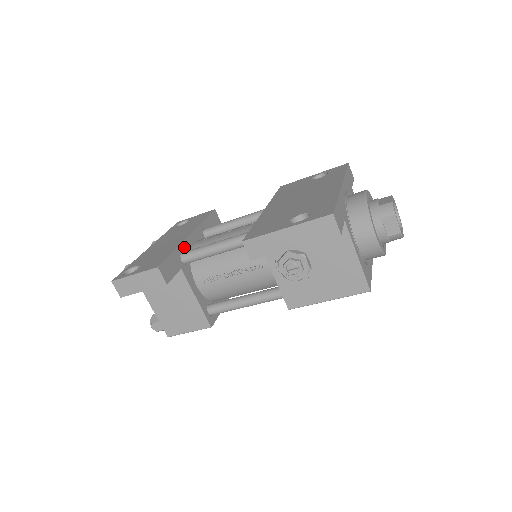
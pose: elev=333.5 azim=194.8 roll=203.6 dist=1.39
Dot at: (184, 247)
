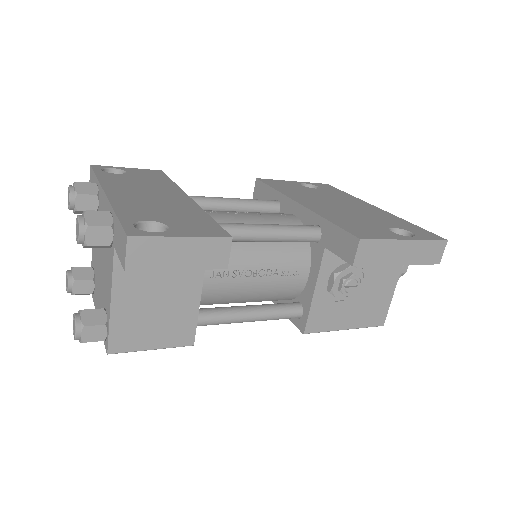
Dot at: occluded
